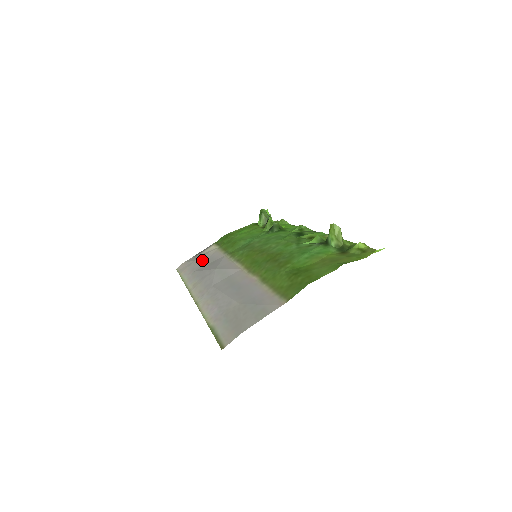
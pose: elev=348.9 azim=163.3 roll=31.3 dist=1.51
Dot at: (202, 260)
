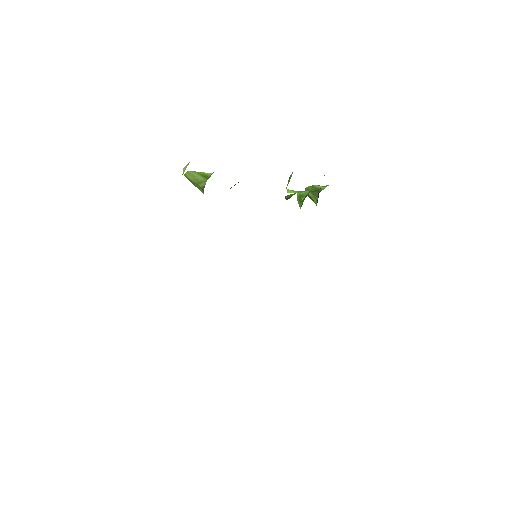
Dot at: occluded
